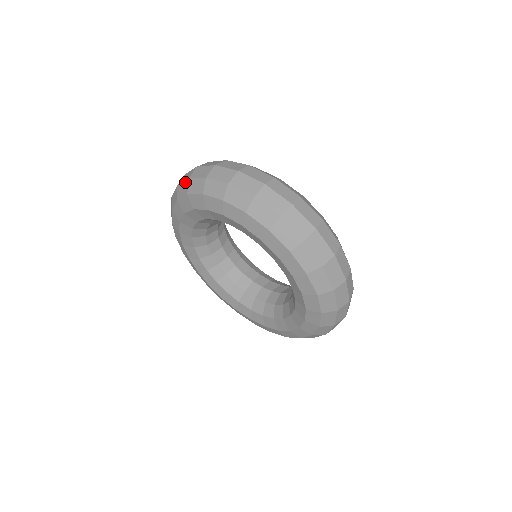
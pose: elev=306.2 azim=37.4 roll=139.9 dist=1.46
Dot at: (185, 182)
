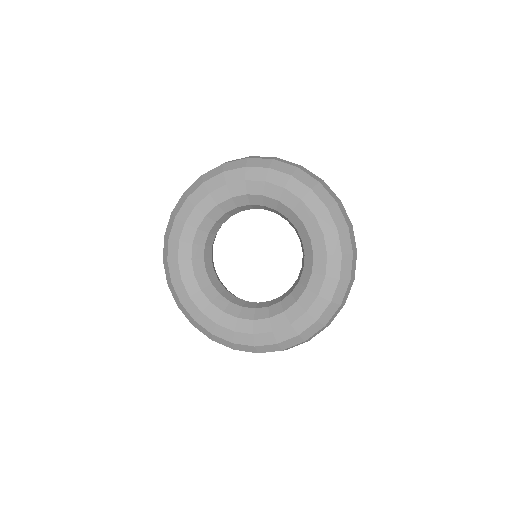
Dot at: (218, 167)
